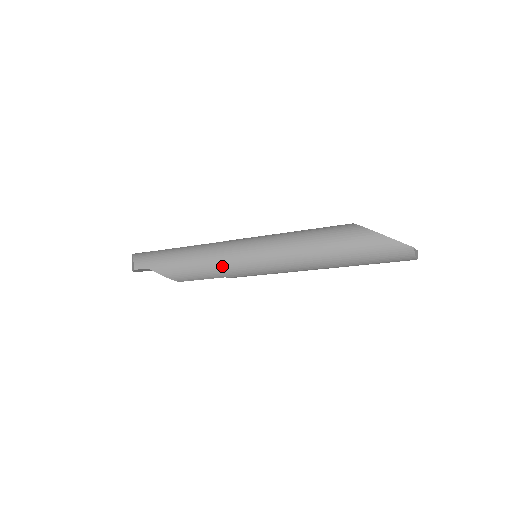
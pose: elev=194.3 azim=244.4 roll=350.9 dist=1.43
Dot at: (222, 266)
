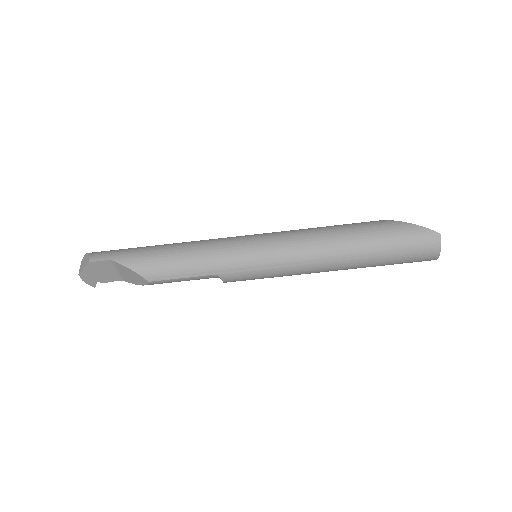
Dot at: (218, 255)
